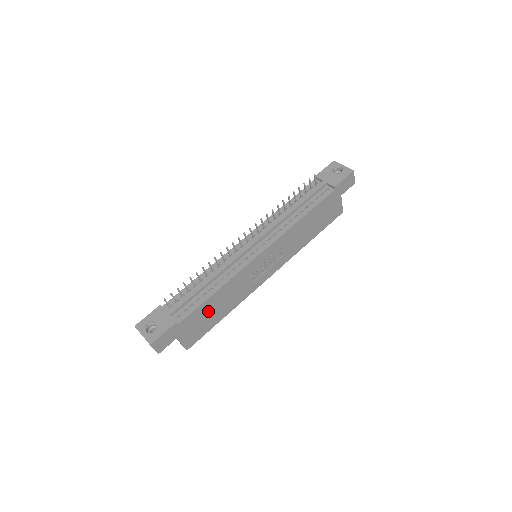
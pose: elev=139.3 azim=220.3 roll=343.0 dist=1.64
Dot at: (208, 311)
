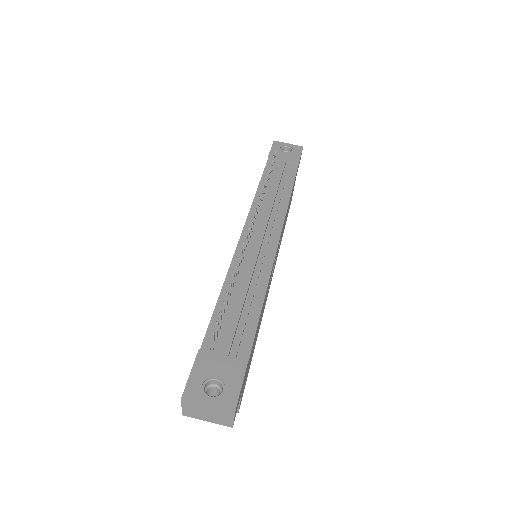
Dot at: (255, 338)
